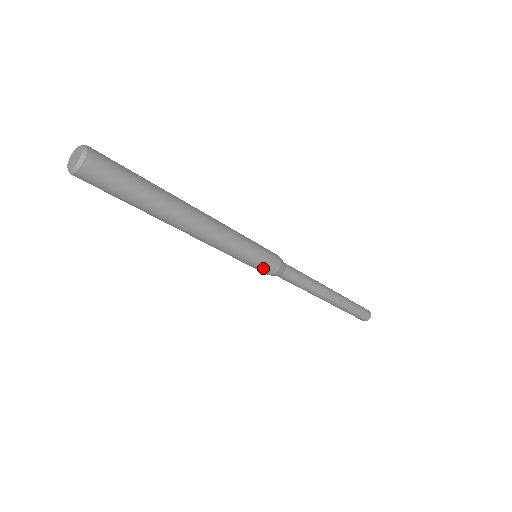
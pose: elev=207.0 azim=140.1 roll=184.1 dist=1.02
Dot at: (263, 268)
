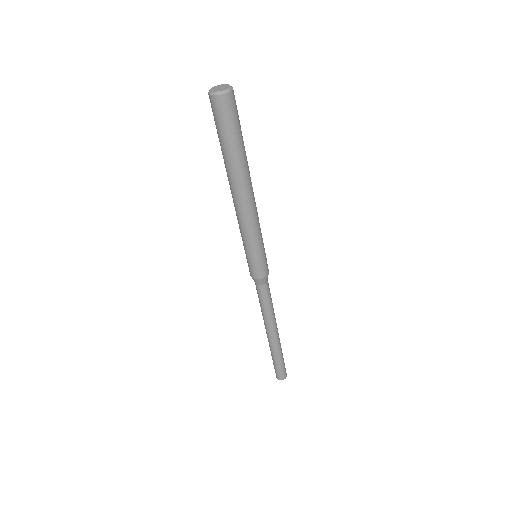
Dot at: (257, 267)
